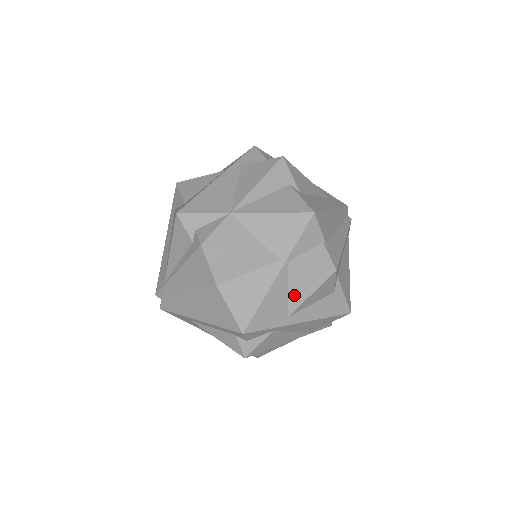
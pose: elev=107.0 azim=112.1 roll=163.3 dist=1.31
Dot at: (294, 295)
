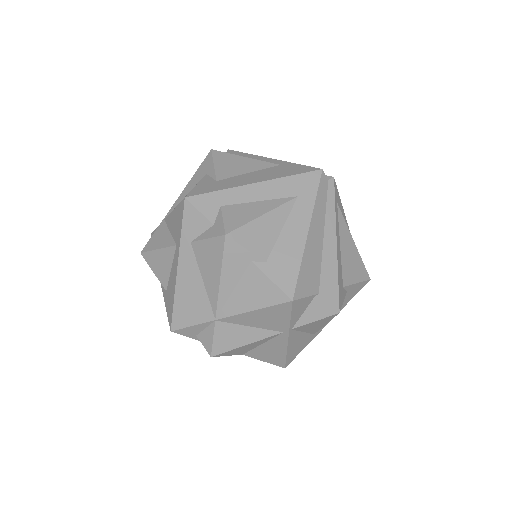
Dot at: (311, 330)
